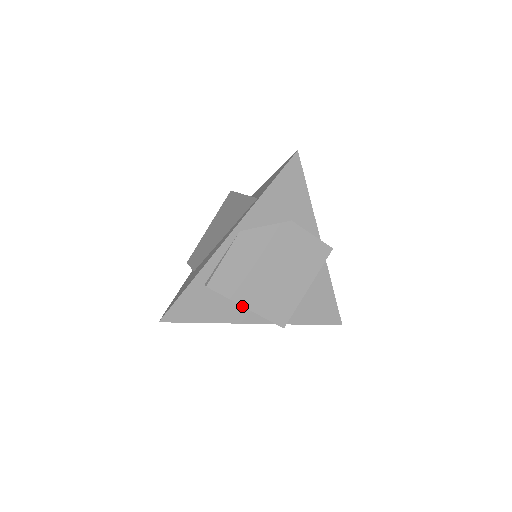
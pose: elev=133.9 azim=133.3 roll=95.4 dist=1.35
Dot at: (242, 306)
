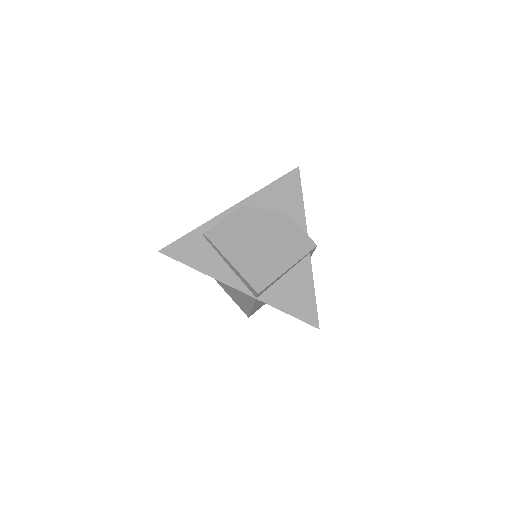
Dot at: (228, 267)
